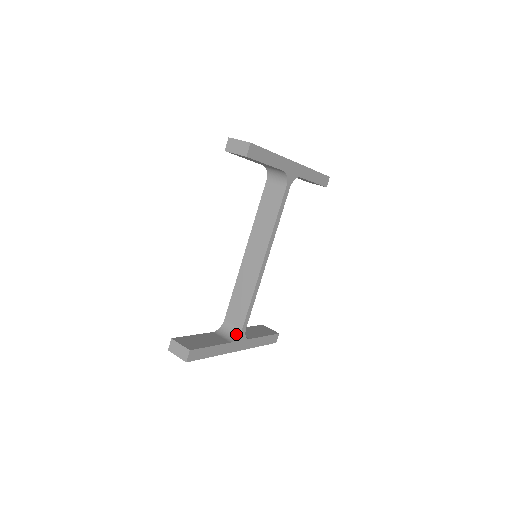
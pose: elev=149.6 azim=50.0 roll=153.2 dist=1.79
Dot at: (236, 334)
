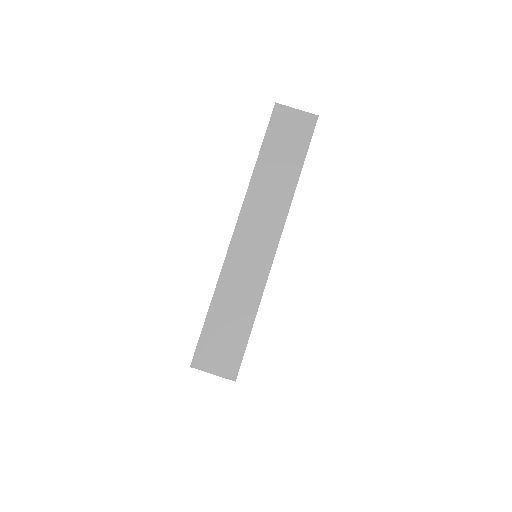
Dot at: occluded
